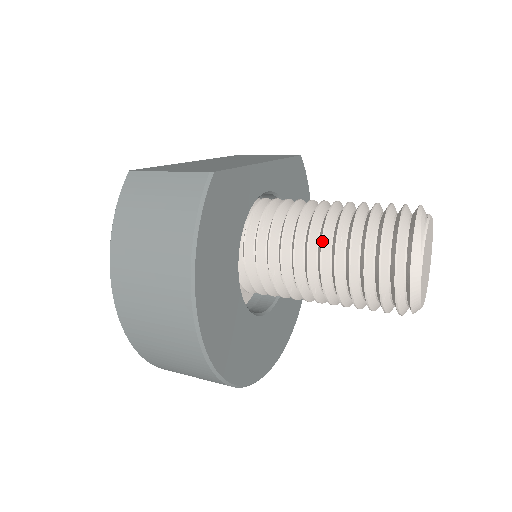
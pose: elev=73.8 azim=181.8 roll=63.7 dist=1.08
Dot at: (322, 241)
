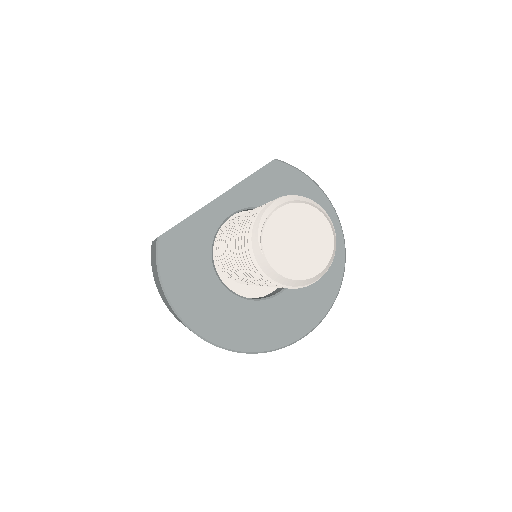
Dot at: (233, 251)
